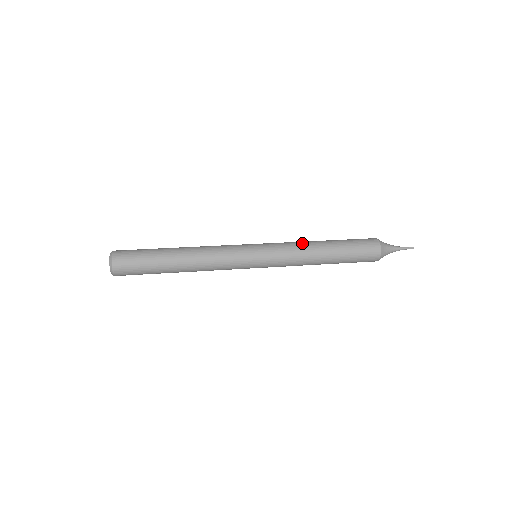
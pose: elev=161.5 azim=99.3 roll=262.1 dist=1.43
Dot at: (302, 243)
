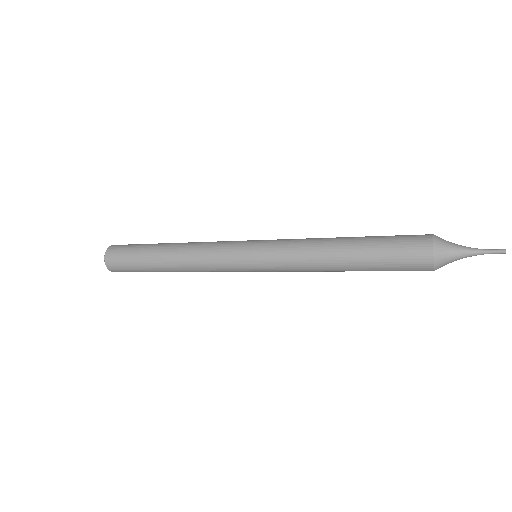
Dot at: (312, 239)
